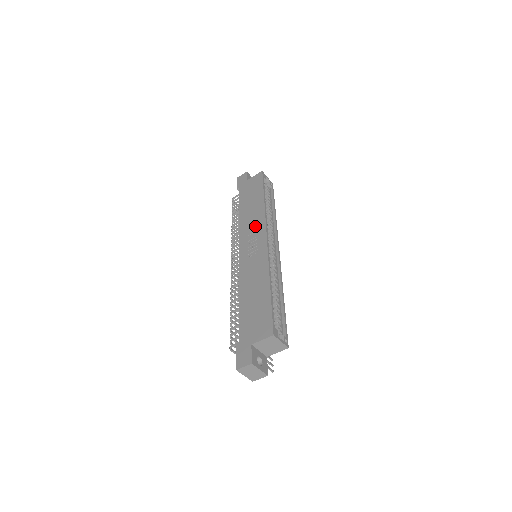
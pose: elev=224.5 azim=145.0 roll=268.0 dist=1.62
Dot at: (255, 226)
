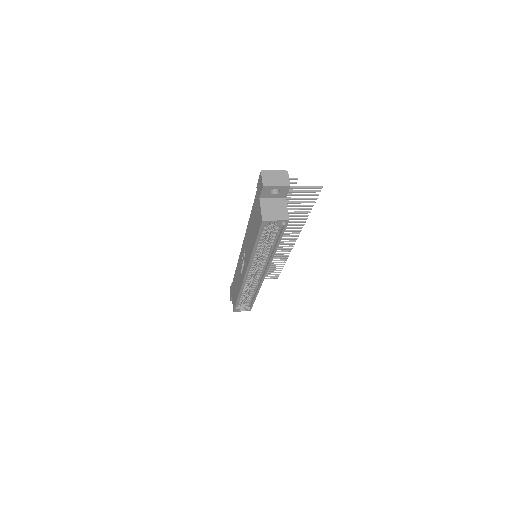
Dot at: (246, 255)
